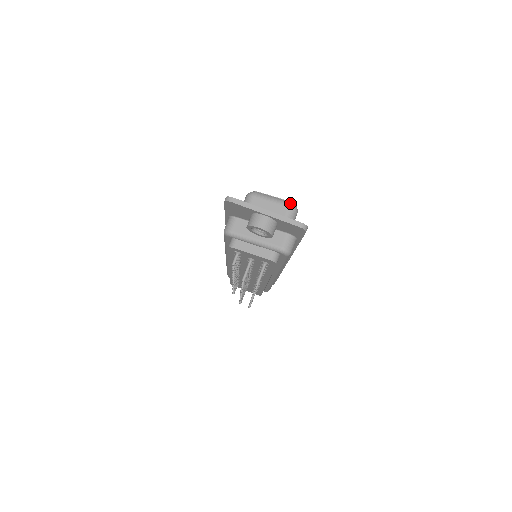
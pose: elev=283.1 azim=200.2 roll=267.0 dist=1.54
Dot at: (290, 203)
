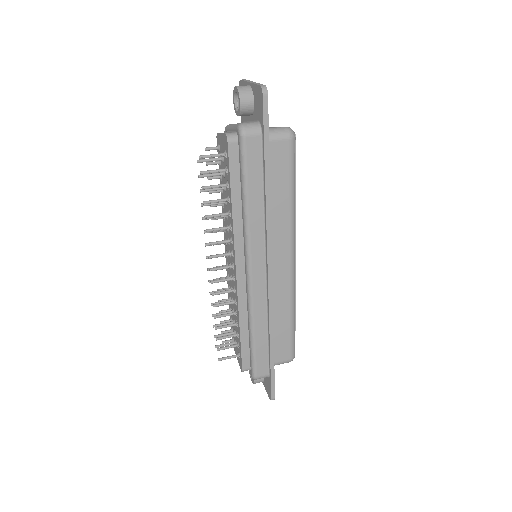
Dot at: occluded
